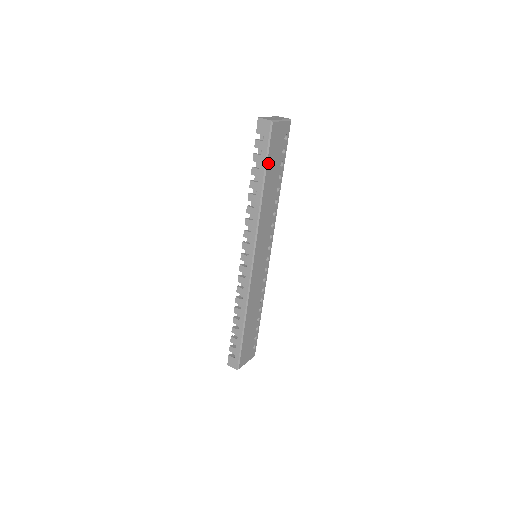
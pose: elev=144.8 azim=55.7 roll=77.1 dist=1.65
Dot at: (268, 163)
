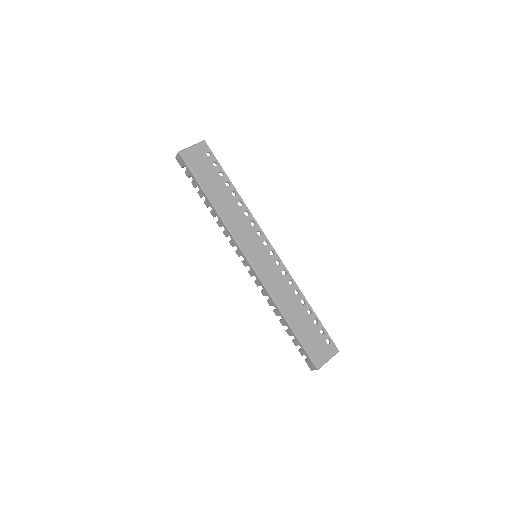
Dot at: (200, 181)
